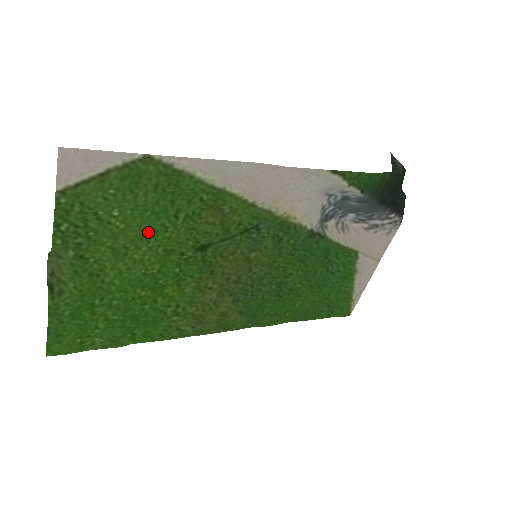
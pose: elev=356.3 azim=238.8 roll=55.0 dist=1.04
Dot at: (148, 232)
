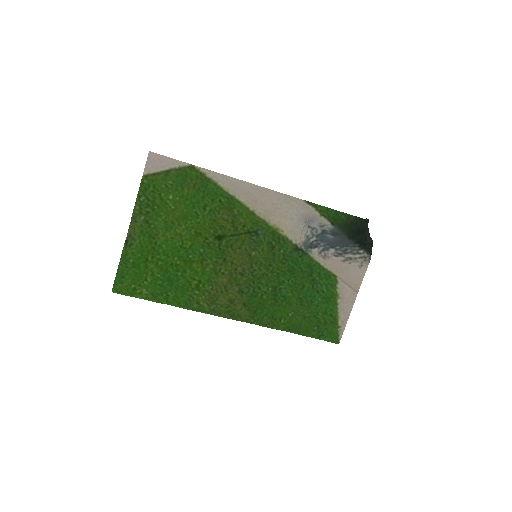
Dot at: (187, 216)
